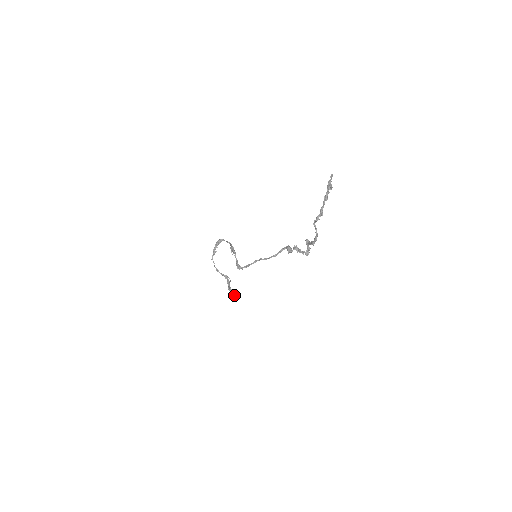
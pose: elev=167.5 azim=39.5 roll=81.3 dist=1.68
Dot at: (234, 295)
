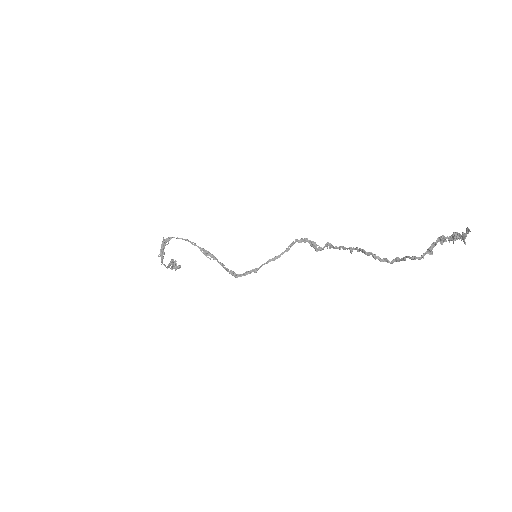
Dot at: occluded
